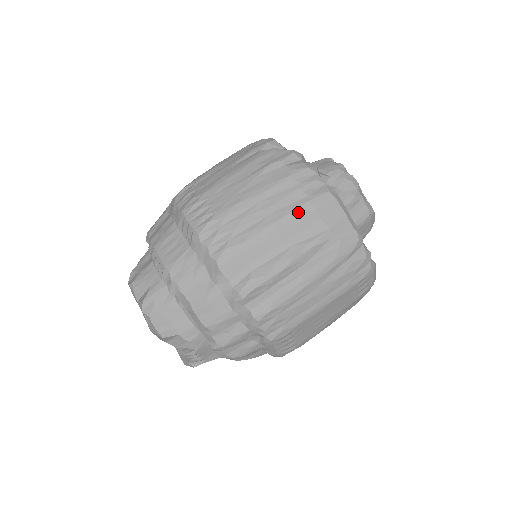
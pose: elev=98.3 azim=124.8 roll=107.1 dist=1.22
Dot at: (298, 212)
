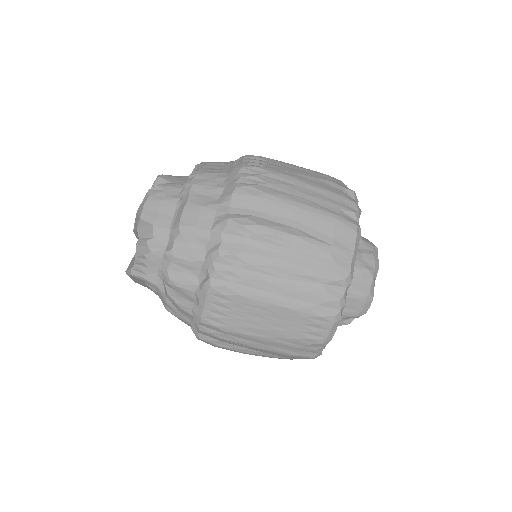
Dot at: (323, 213)
